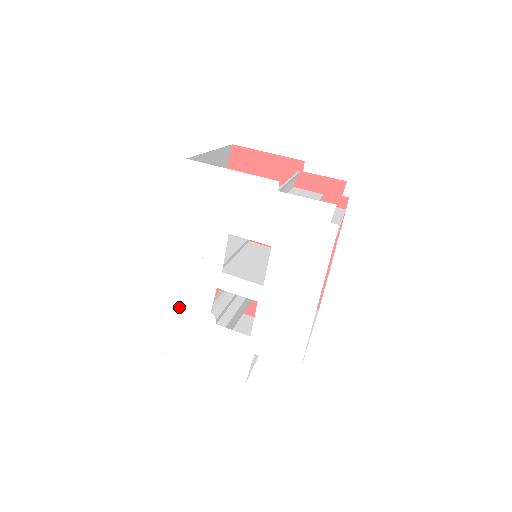
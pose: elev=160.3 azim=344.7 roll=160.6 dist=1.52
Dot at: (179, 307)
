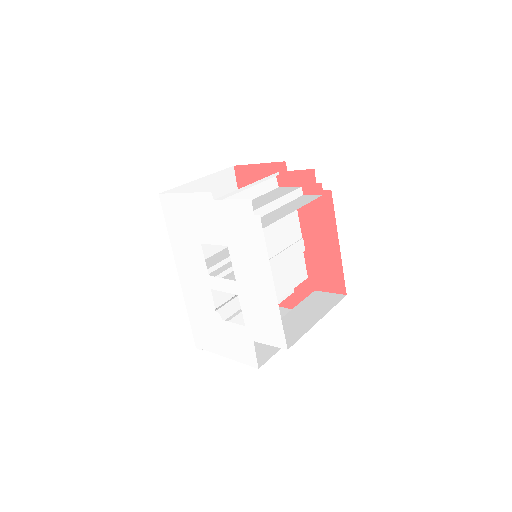
Dot at: (197, 310)
